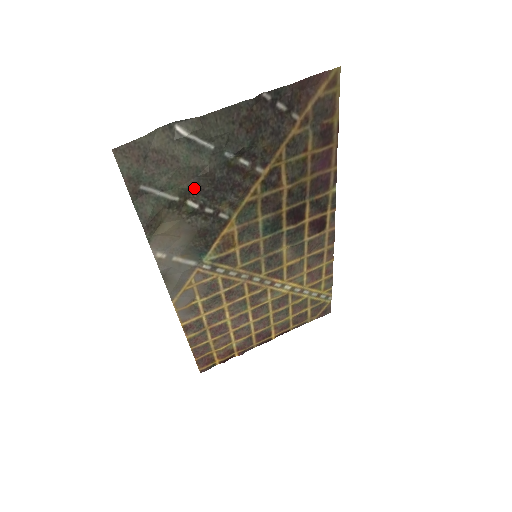
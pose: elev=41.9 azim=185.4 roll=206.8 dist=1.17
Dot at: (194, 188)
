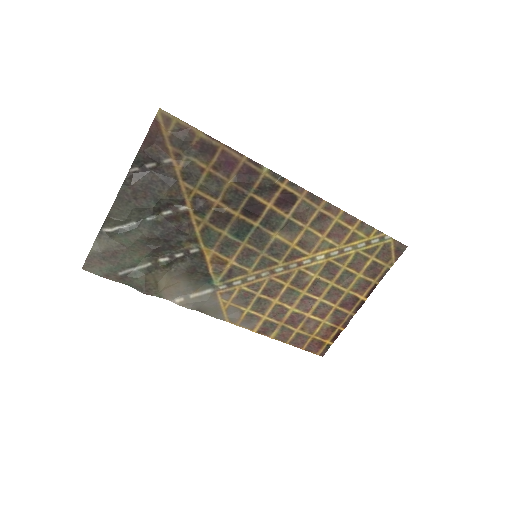
Dot at: (152, 251)
